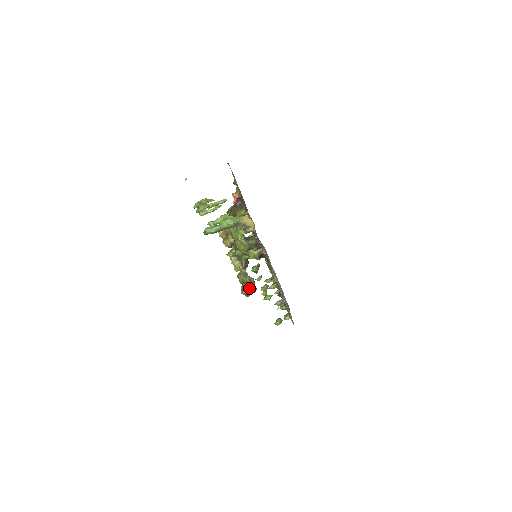
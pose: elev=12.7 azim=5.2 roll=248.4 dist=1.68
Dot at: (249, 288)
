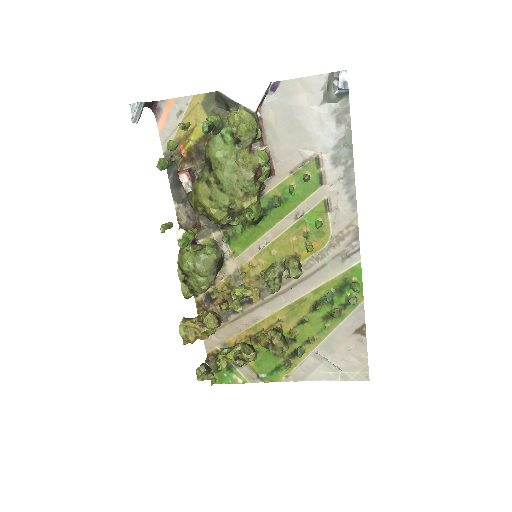
Dot at: (292, 255)
